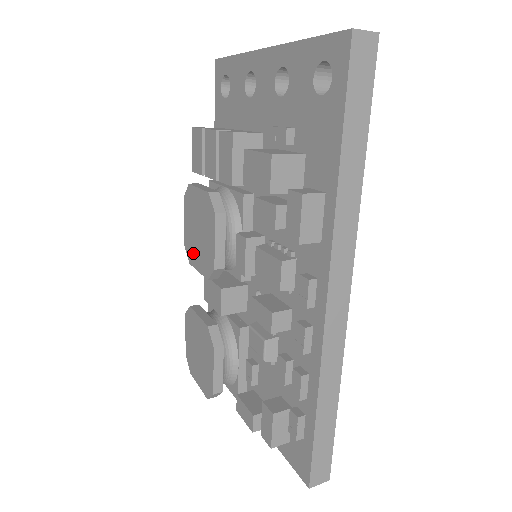
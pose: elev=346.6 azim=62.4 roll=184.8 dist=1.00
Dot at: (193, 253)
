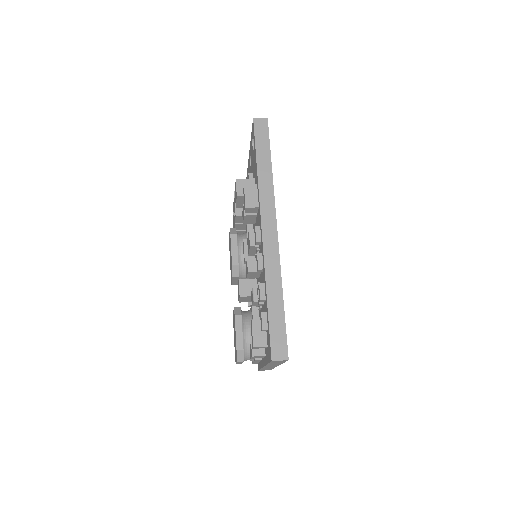
Dot at: occluded
